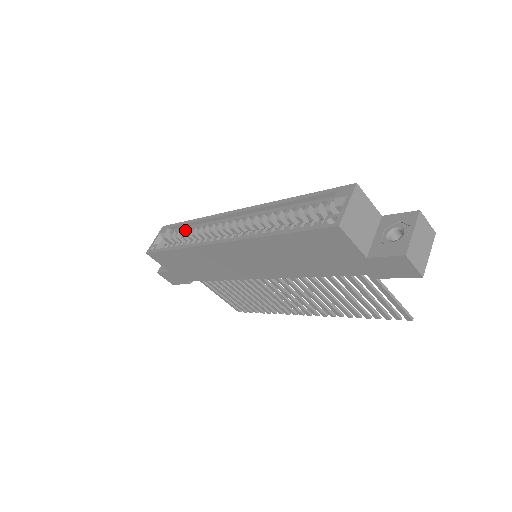
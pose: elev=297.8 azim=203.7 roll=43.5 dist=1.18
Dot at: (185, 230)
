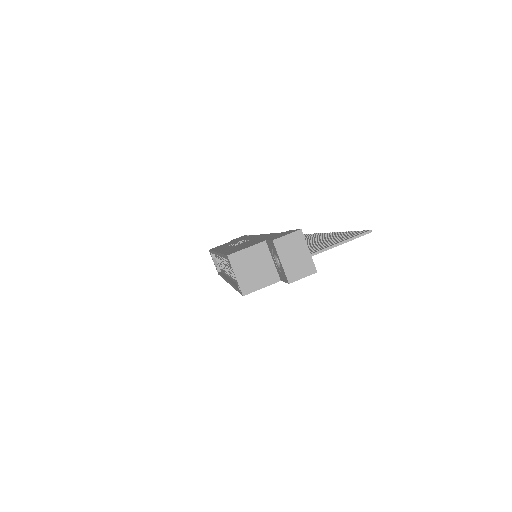
Dot at: occluded
